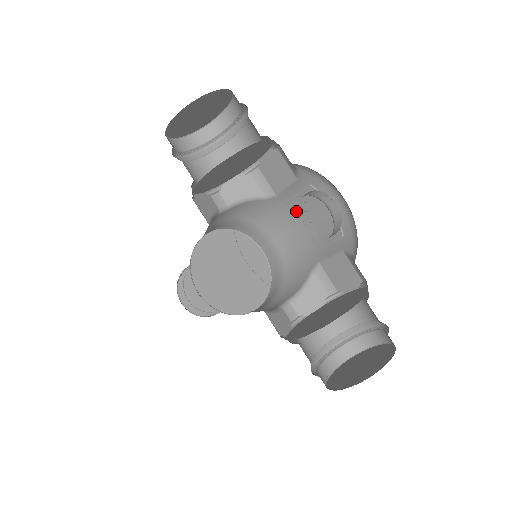
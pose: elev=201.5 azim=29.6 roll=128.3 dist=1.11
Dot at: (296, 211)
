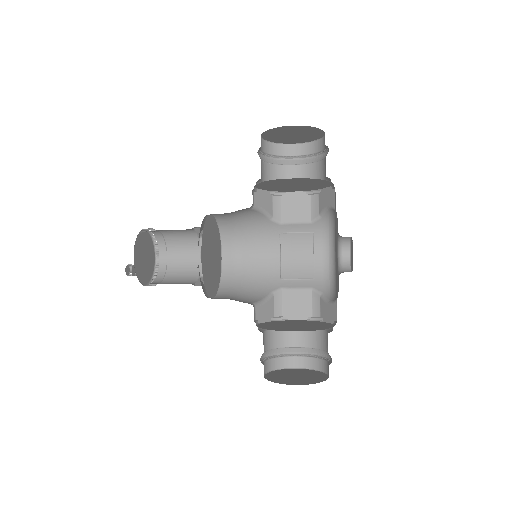
Dot at: (281, 243)
